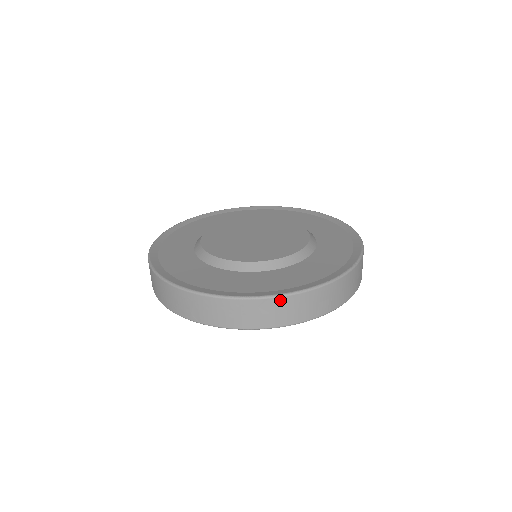
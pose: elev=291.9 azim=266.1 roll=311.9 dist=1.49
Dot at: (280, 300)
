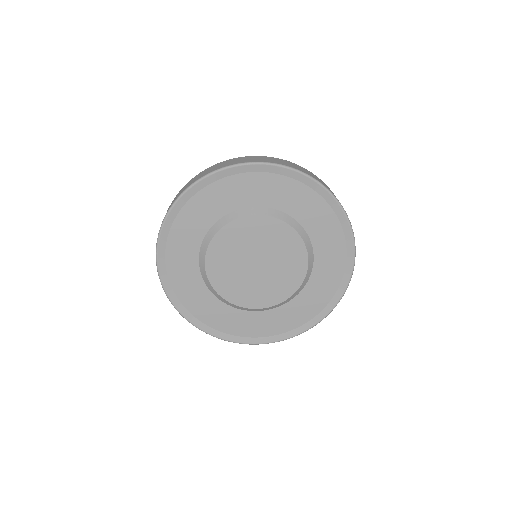
Dot at: (281, 339)
